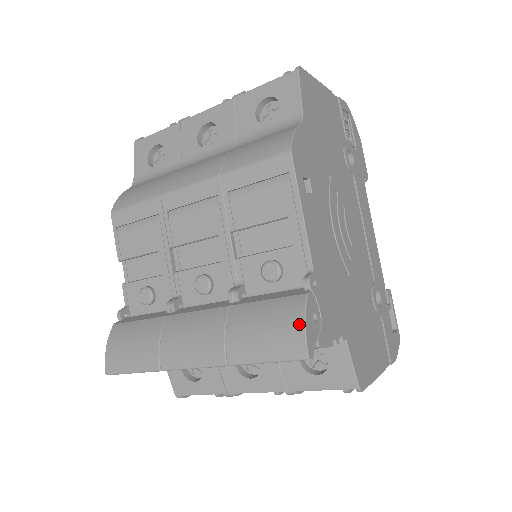
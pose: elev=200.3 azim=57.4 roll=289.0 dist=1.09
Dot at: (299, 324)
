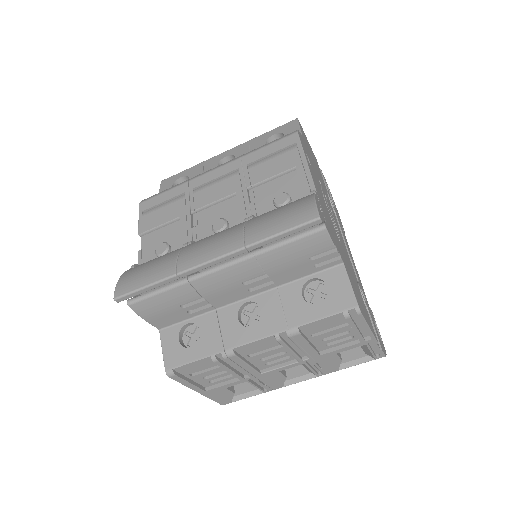
Dot at: (310, 202)
